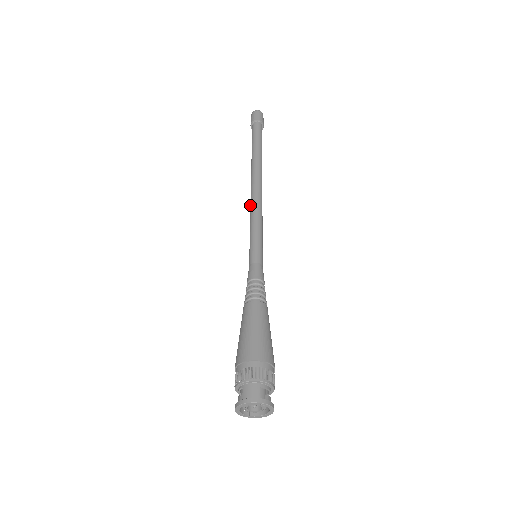
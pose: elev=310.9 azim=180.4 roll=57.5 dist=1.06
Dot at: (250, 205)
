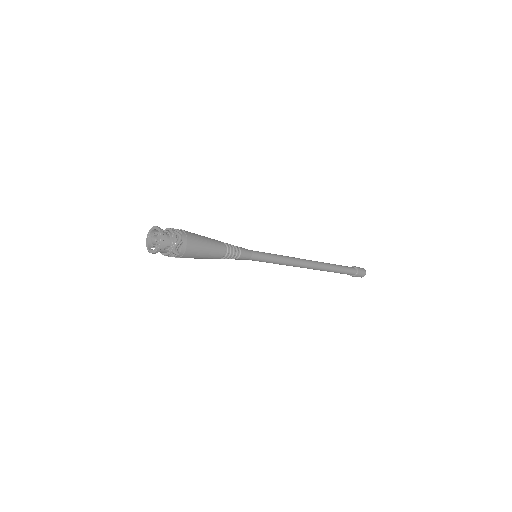
Dot at: occluded
